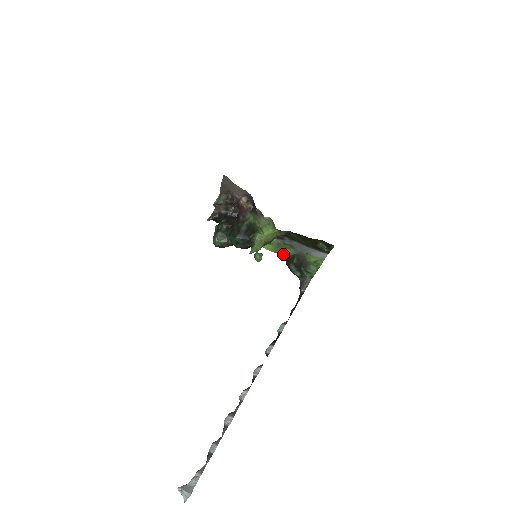
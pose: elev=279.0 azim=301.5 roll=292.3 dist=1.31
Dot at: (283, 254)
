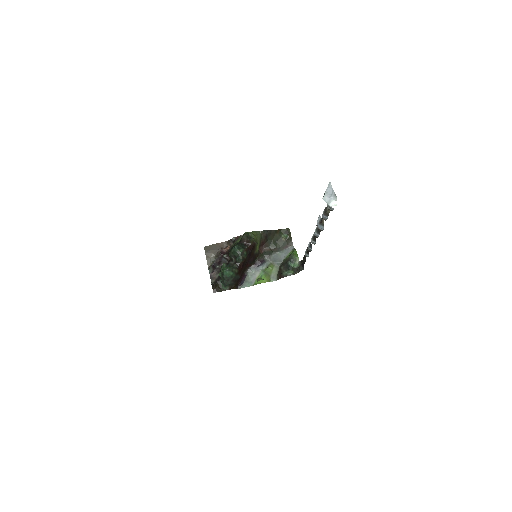
Dot at: (274, 278)
